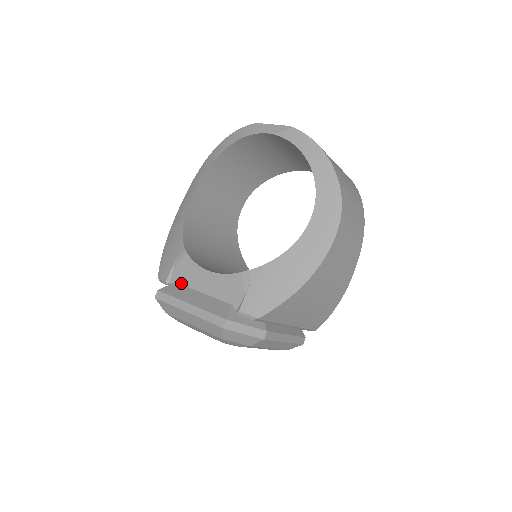
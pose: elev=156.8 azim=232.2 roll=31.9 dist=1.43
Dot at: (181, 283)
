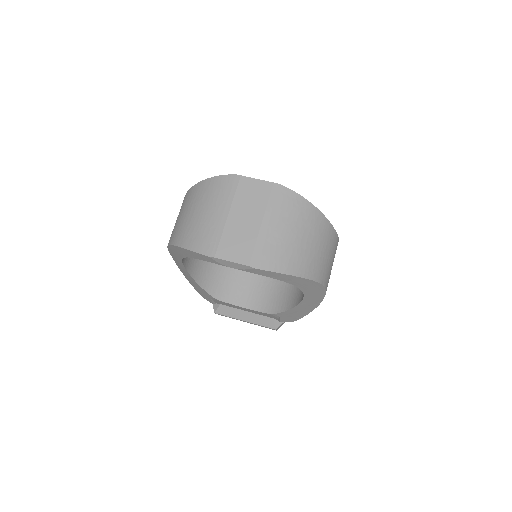
Dot at: (226, 306)
